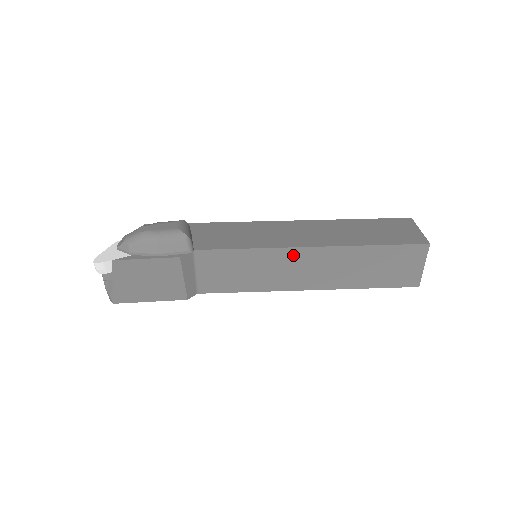
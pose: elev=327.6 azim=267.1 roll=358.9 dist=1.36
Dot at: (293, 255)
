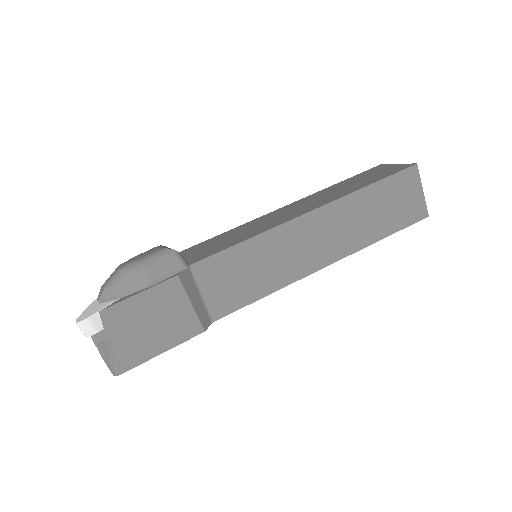
Dot at: (296, 229)
